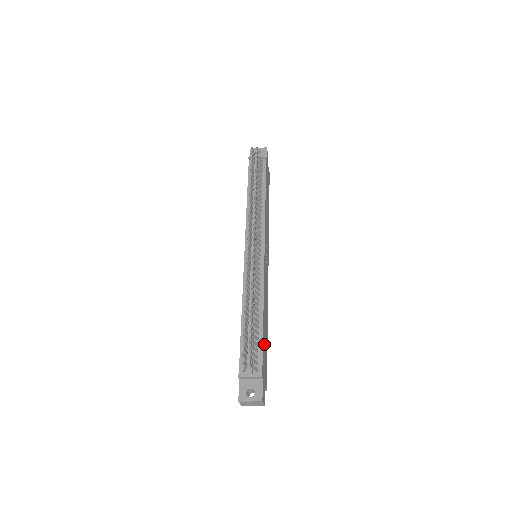
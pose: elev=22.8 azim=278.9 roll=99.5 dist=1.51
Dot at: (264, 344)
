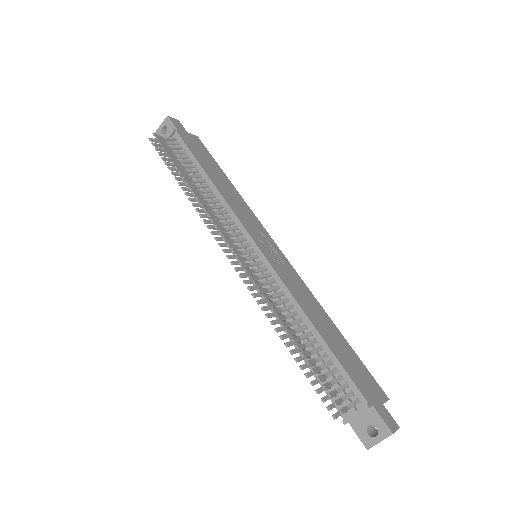
Dot at: (343, 357)
